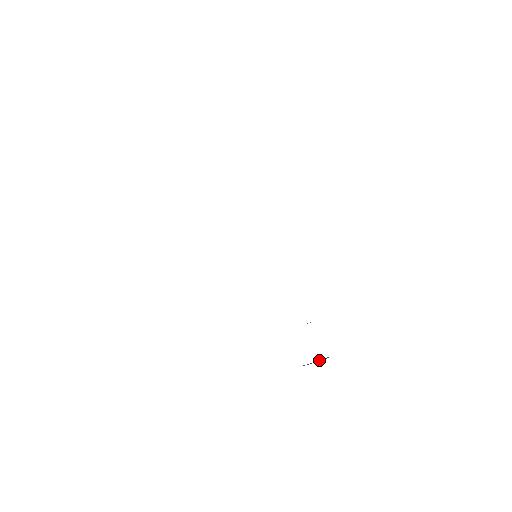
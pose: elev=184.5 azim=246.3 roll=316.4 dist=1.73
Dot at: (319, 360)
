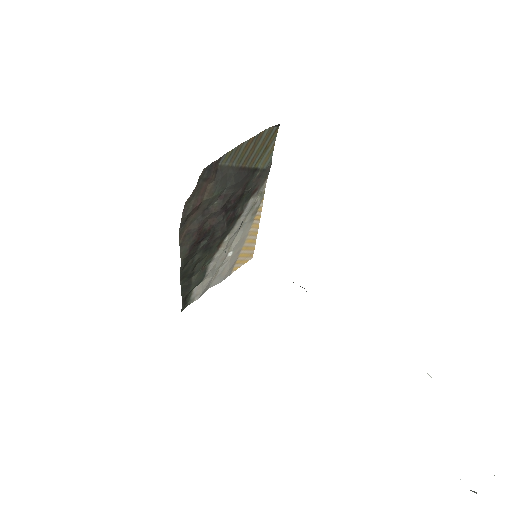
Dot at: occluded
